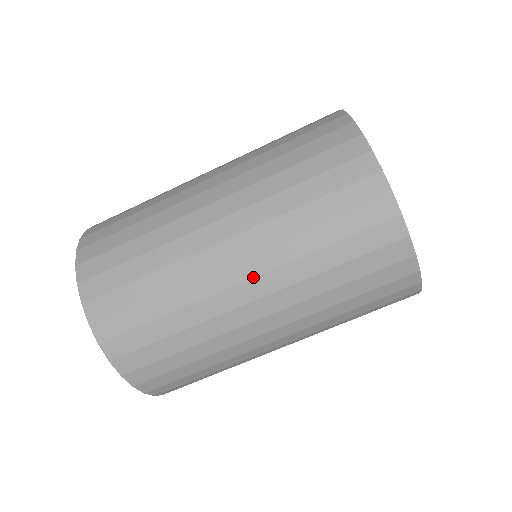
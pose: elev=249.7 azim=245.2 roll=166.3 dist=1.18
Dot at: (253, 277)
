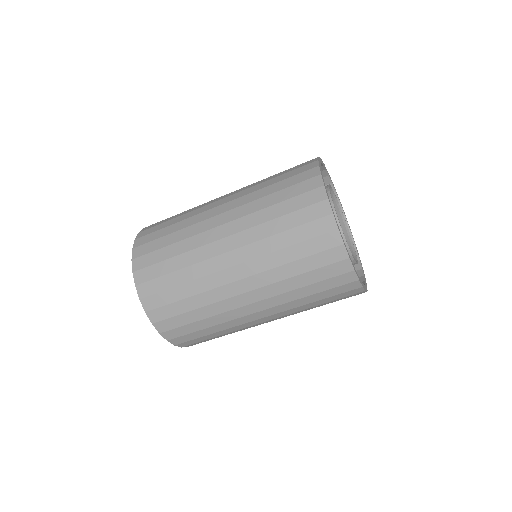
Dot at: (239, 263)
